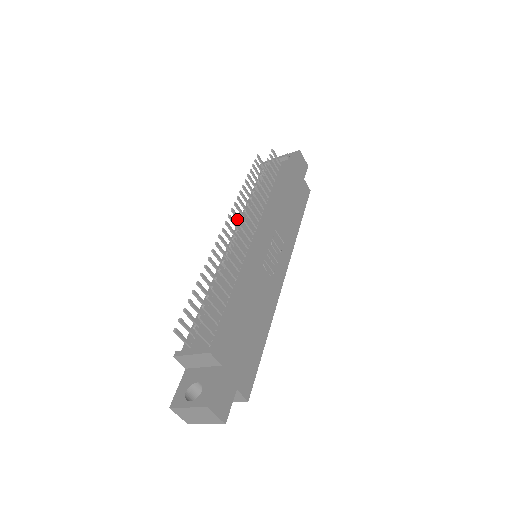
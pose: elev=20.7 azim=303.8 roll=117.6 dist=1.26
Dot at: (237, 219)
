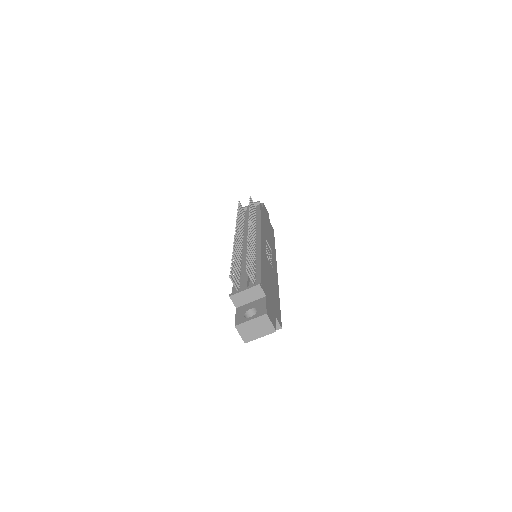
Dot at: (239, 232)
